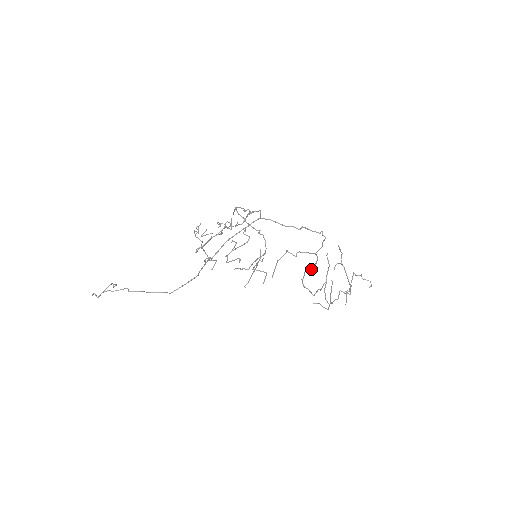
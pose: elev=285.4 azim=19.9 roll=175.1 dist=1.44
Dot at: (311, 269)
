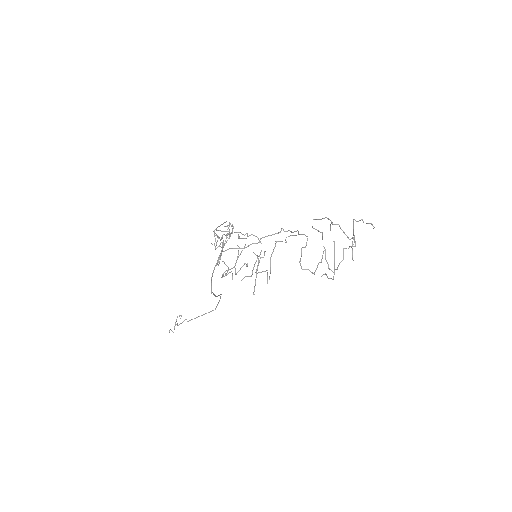
Dot at: (305, 246)
